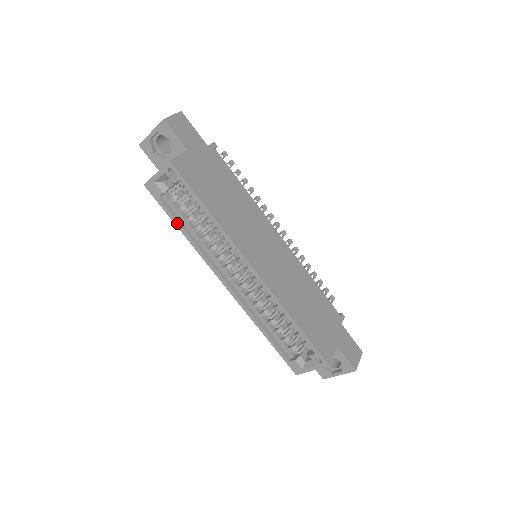
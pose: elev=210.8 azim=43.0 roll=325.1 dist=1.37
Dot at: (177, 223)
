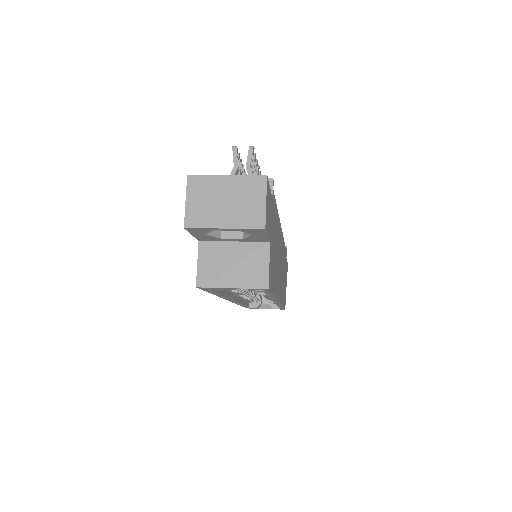
Dot at: (216, 294)
